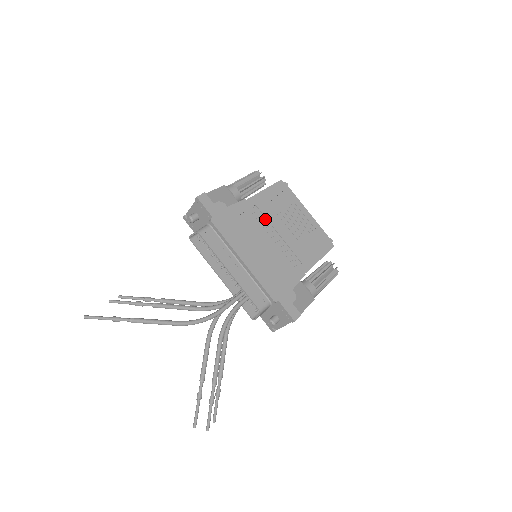
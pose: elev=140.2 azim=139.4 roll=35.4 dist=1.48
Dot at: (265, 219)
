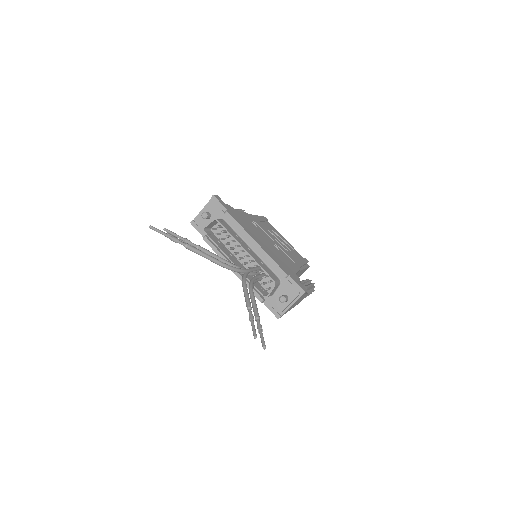
Dot at: (261, 229)
